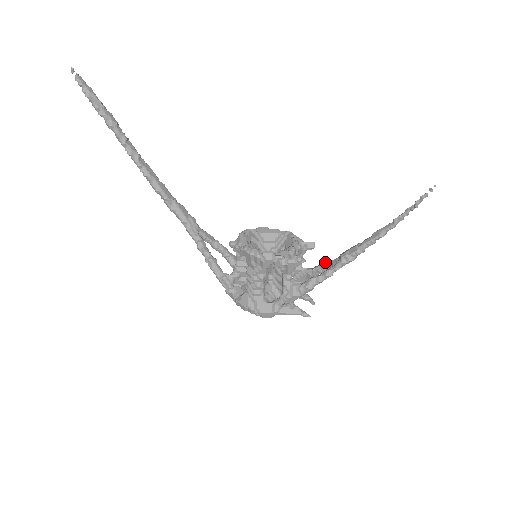
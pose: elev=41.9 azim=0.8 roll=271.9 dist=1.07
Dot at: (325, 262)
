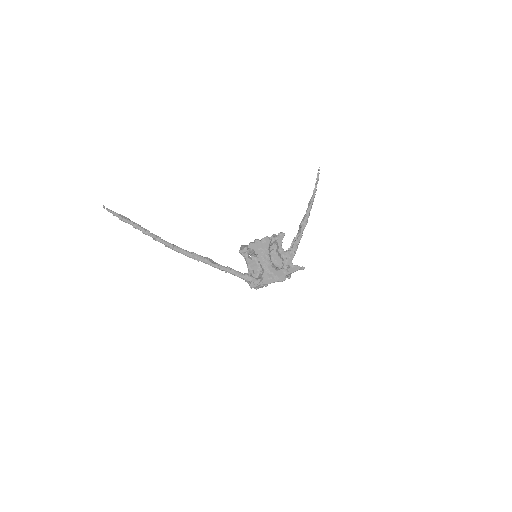
Dot at: (294, 238)
